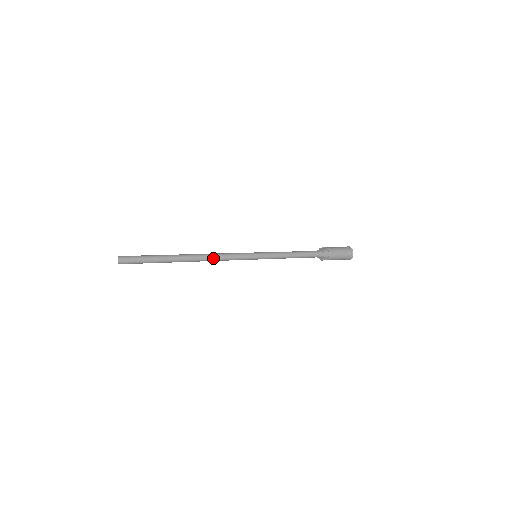
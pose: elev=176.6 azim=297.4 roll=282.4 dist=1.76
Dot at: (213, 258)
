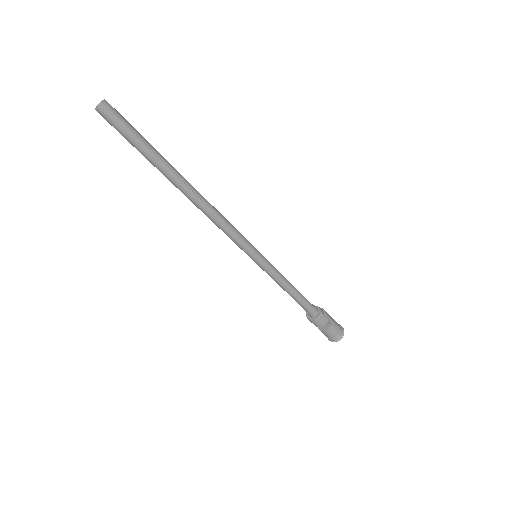
Dot at: (214, 209)
